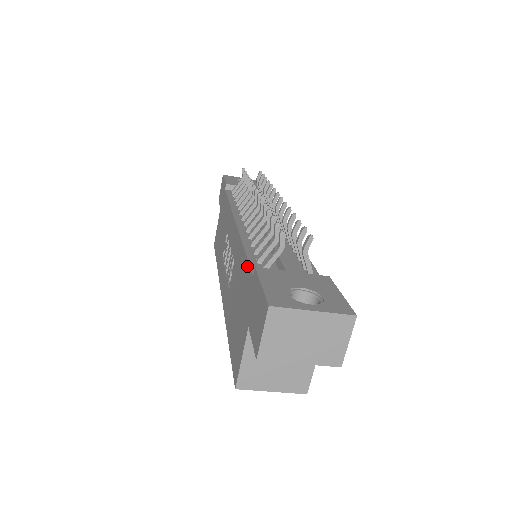
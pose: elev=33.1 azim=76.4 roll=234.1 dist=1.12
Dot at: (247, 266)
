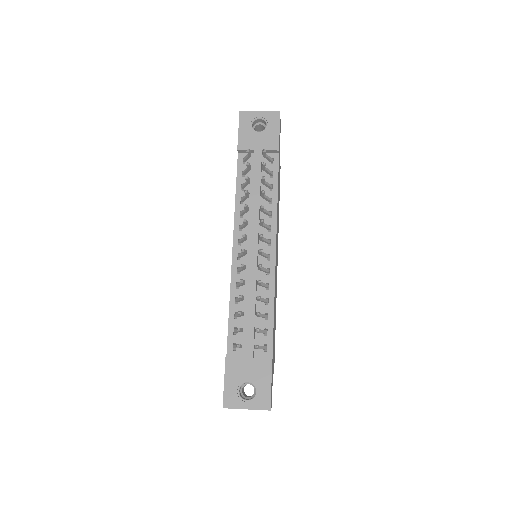
Dot at: (228, 334)
